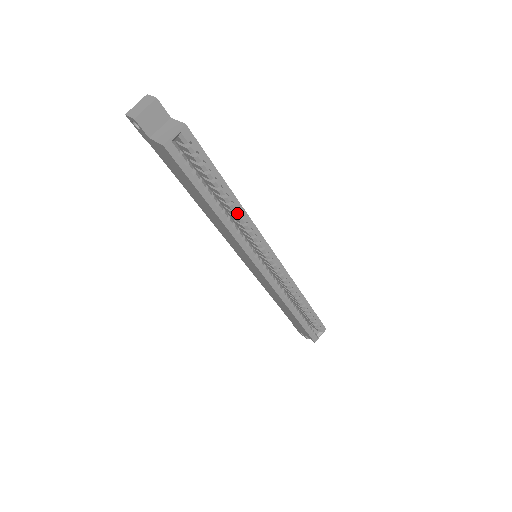
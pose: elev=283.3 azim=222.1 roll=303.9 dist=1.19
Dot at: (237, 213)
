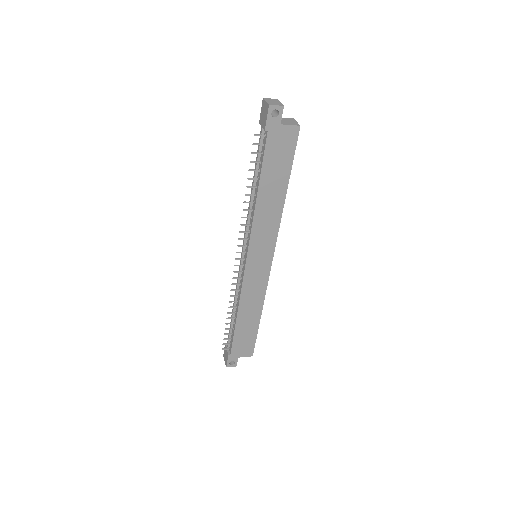
Dot at: occluded
